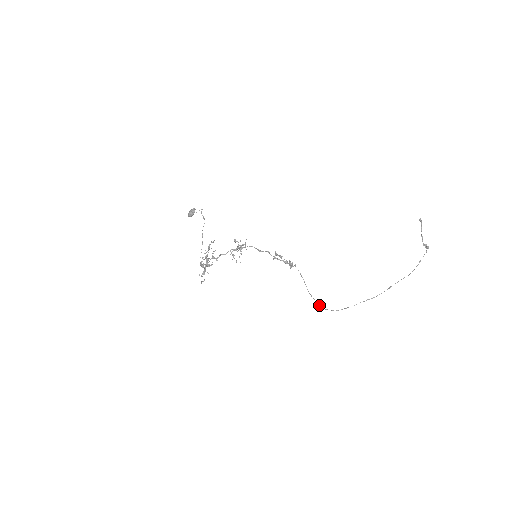
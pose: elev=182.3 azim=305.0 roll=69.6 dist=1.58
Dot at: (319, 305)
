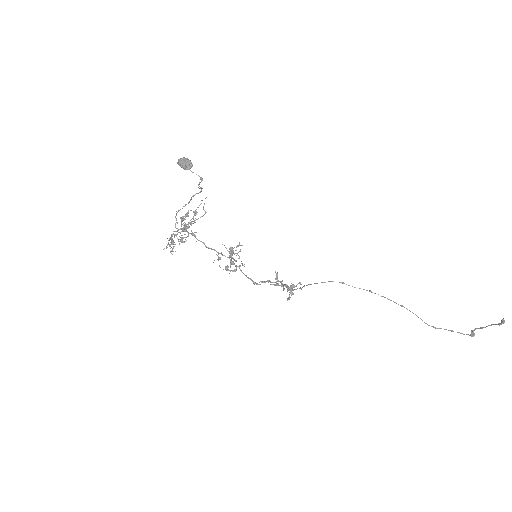
Dot at: (311, 284)
